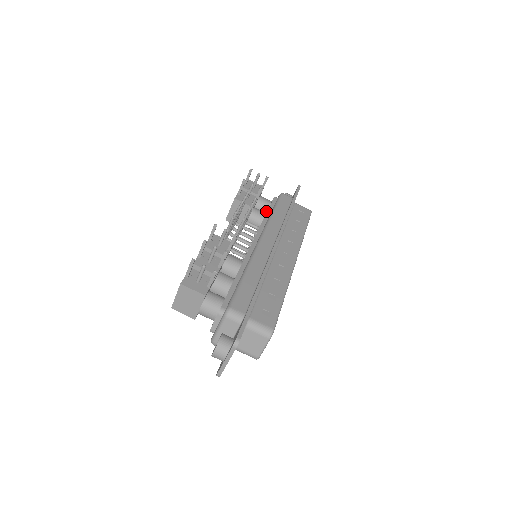
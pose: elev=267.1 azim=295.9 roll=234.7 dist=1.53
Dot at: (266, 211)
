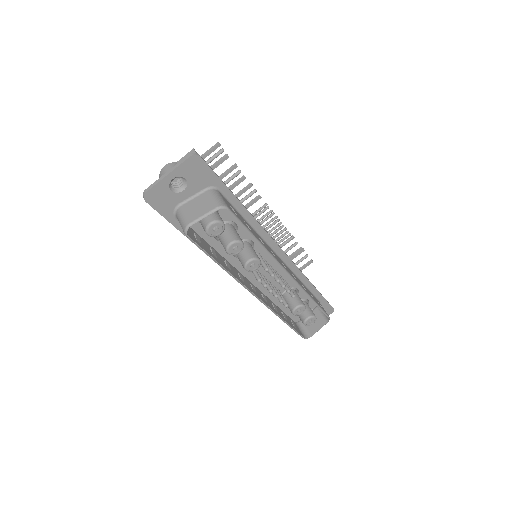
Dot at: occluded
